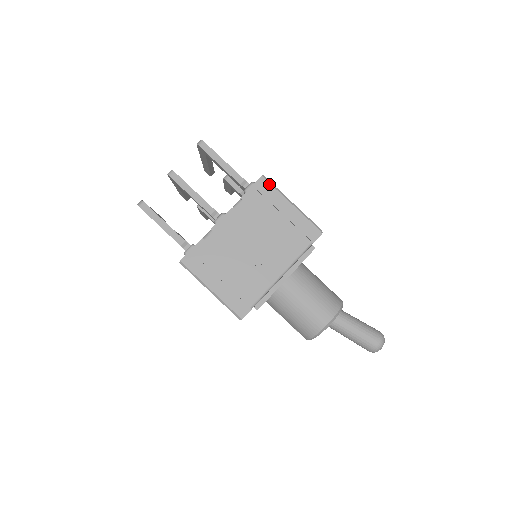
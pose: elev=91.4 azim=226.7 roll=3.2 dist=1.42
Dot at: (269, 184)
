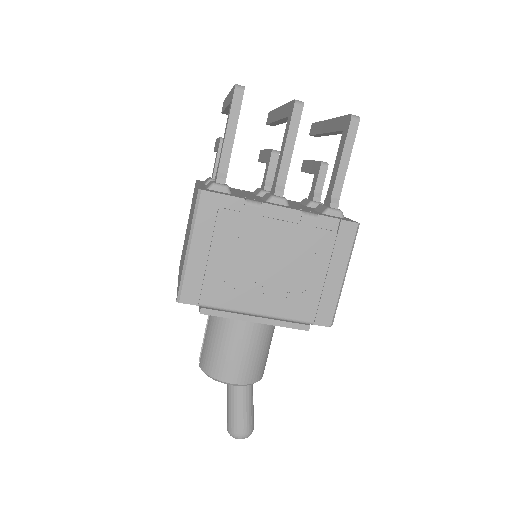
Dot at: (353, 237)
